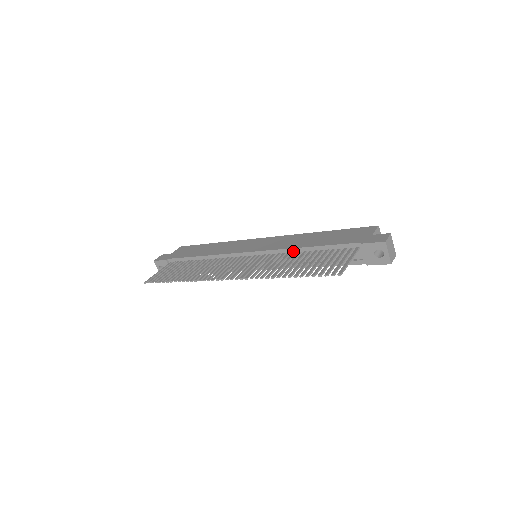
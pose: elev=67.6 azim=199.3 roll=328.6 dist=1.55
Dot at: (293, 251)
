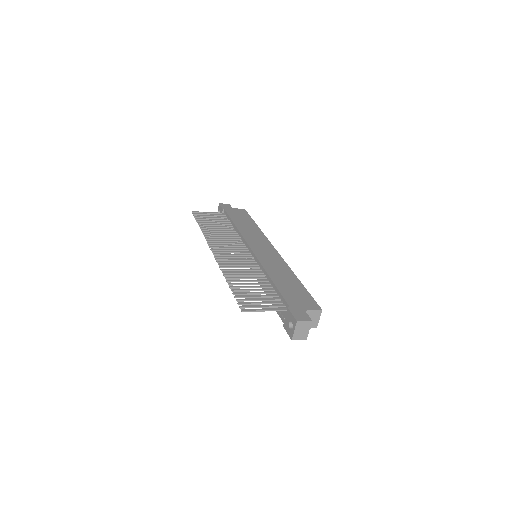
Dot at: (265, 273)
